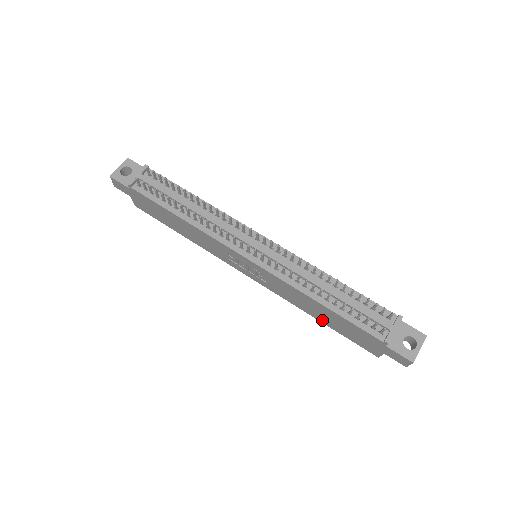
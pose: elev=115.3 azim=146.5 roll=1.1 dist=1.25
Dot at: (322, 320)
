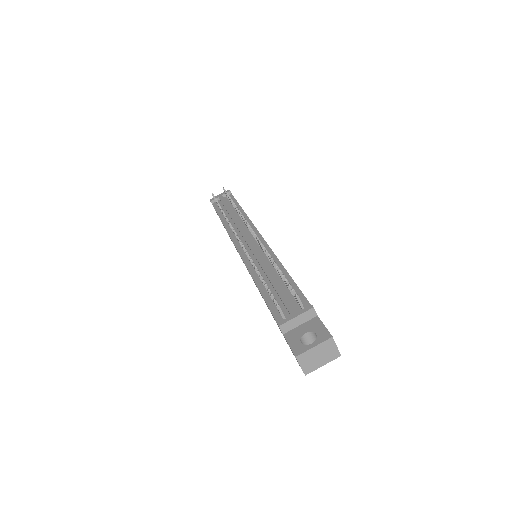
Dot at: occluded
